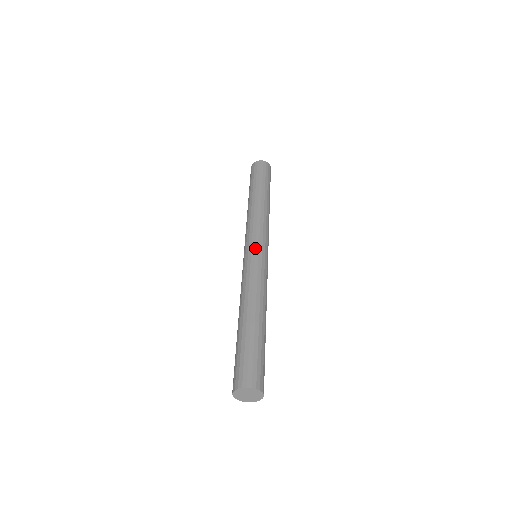
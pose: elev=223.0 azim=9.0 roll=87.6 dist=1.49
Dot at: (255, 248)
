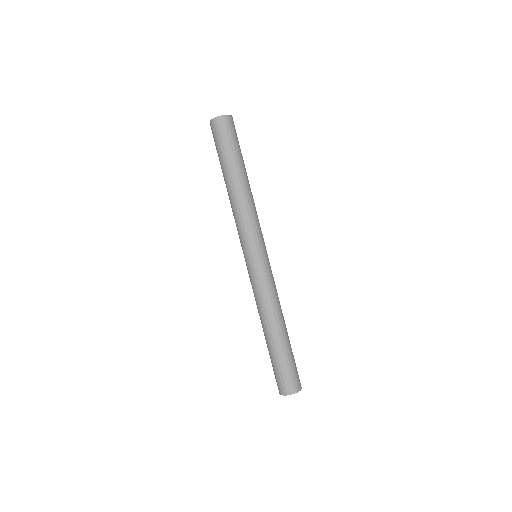
Dot at: (252, 258)
